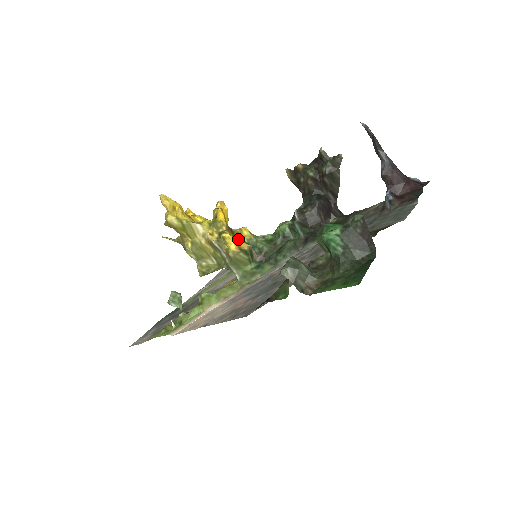
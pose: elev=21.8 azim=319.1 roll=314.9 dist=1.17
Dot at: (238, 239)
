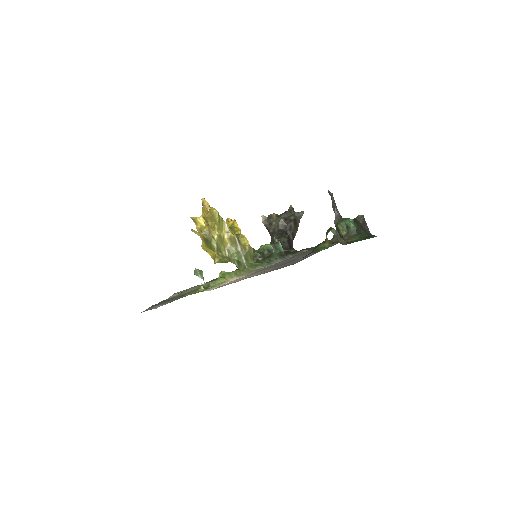
Dot at: occluded
